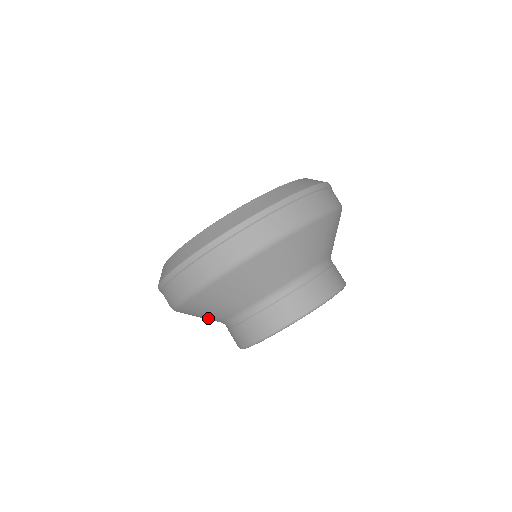
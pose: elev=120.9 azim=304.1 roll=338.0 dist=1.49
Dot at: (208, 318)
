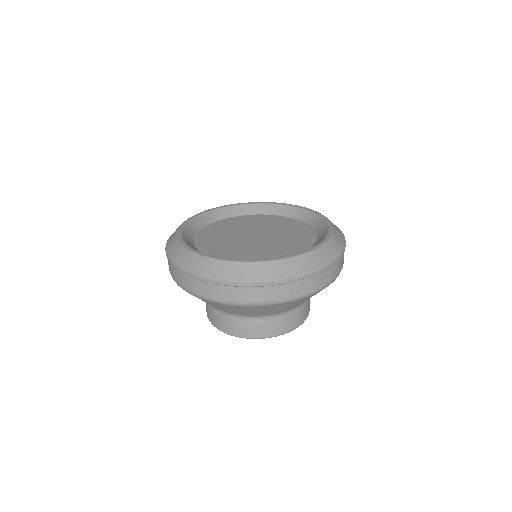
Dot at: occluded
